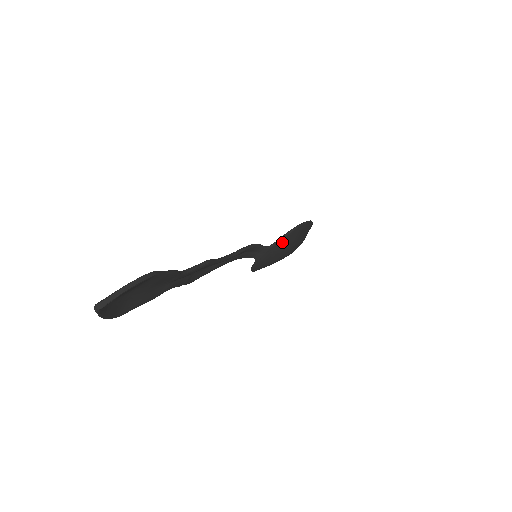
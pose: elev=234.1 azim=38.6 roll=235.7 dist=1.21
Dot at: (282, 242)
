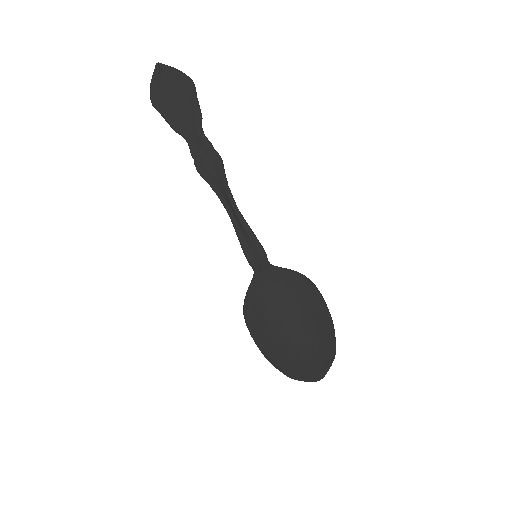
Dot at: (287, 274)
